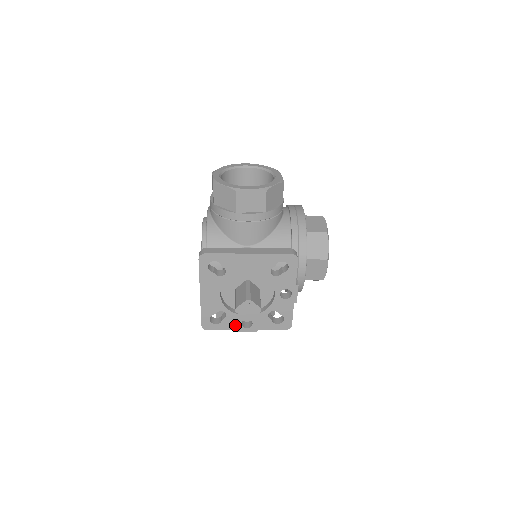
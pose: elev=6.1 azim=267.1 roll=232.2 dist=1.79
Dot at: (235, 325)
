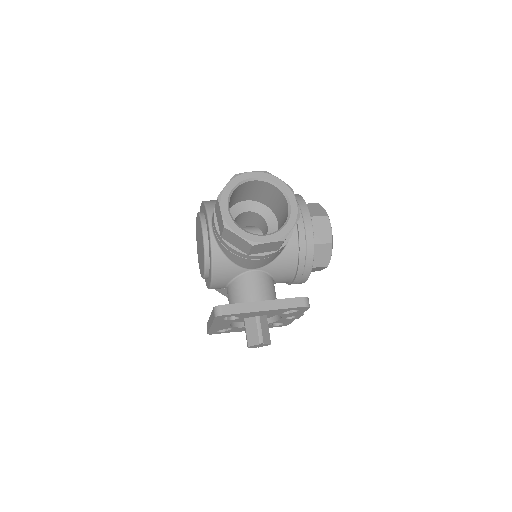
Dot at: (238, 330)
